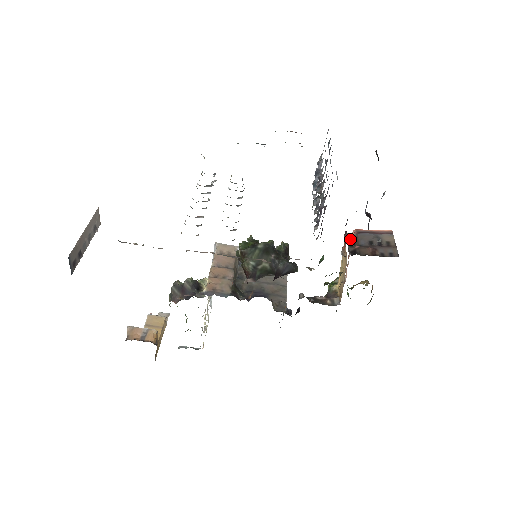
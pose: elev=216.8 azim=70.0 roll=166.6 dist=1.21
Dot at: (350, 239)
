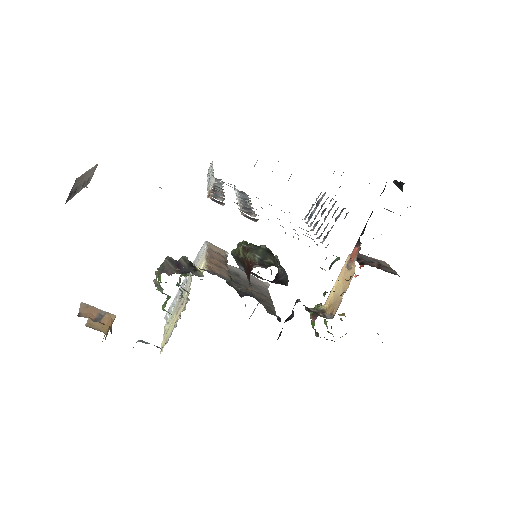
Dot at: occluded
